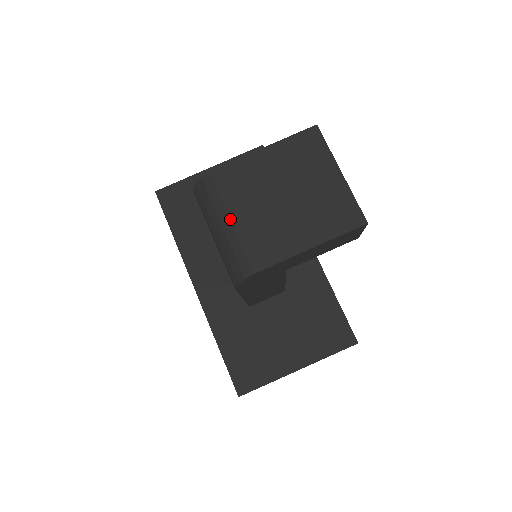
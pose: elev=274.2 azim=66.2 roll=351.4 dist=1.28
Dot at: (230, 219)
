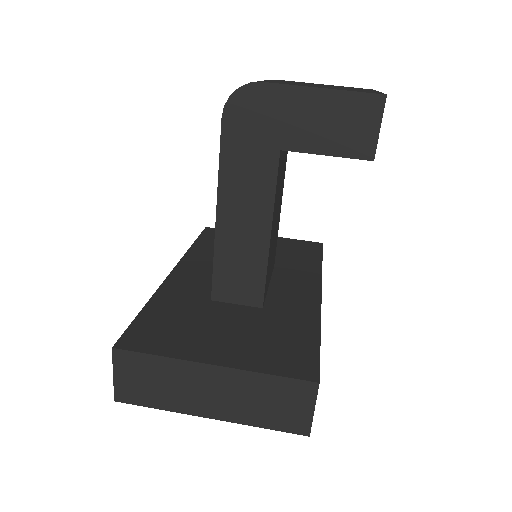
Dot at: occluded
